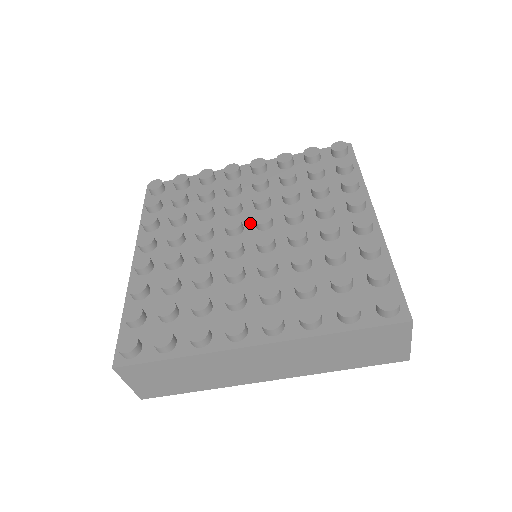
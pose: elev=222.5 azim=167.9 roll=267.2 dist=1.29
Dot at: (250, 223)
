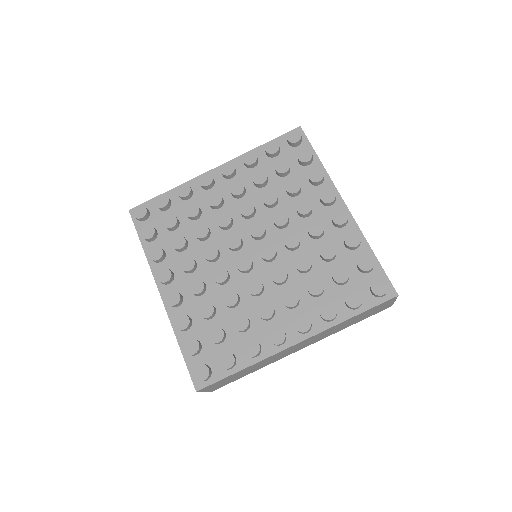
Dot at: (246, 234)
